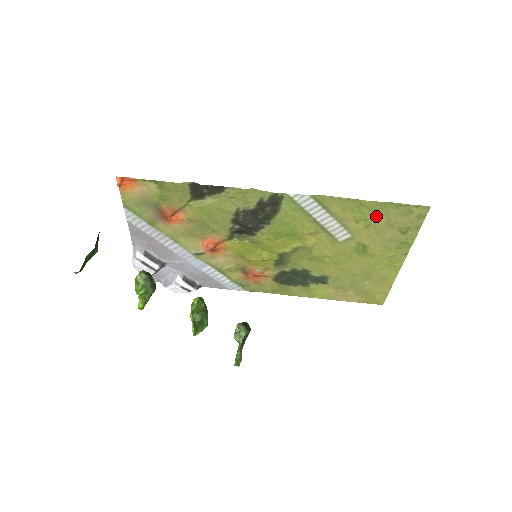
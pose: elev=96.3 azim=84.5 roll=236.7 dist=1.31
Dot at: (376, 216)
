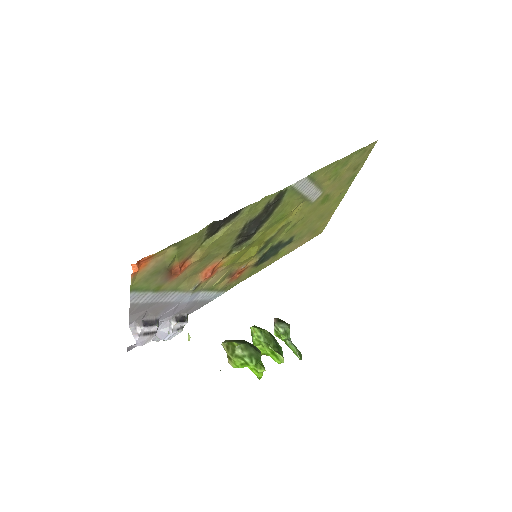
Dot at: (343, 167)
